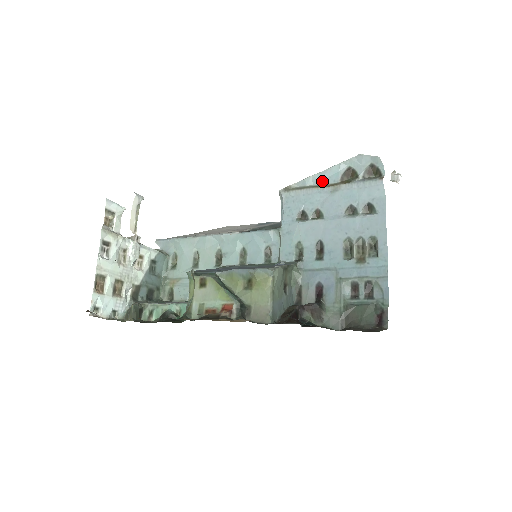
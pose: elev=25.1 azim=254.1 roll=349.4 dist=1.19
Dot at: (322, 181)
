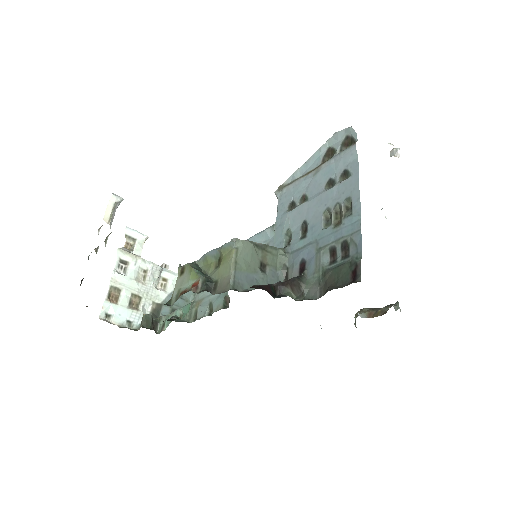
Dot at: (307, 169)
